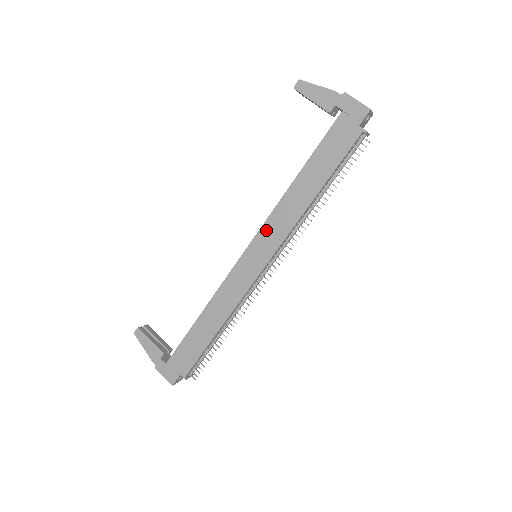
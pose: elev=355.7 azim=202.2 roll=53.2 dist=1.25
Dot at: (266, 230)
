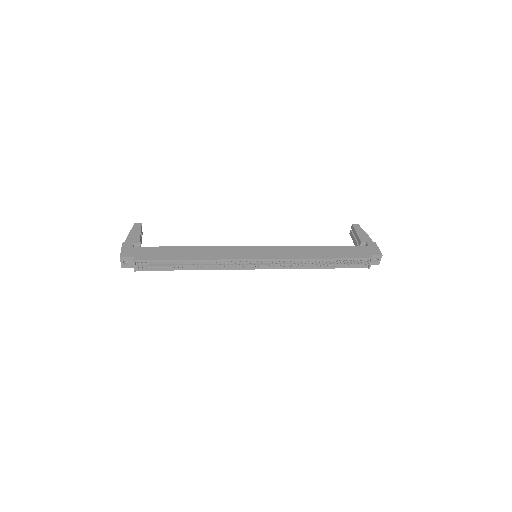
Dot at: (278, 249)
